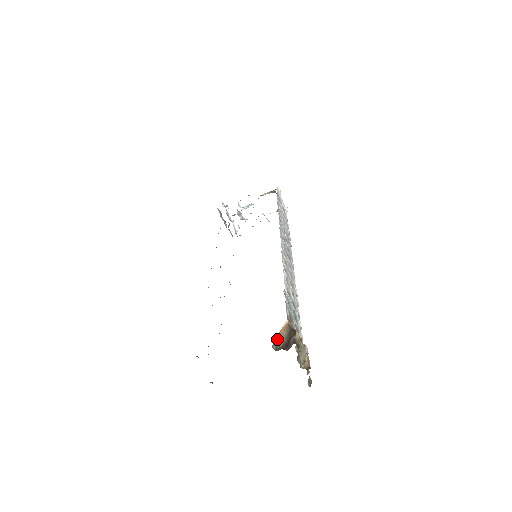
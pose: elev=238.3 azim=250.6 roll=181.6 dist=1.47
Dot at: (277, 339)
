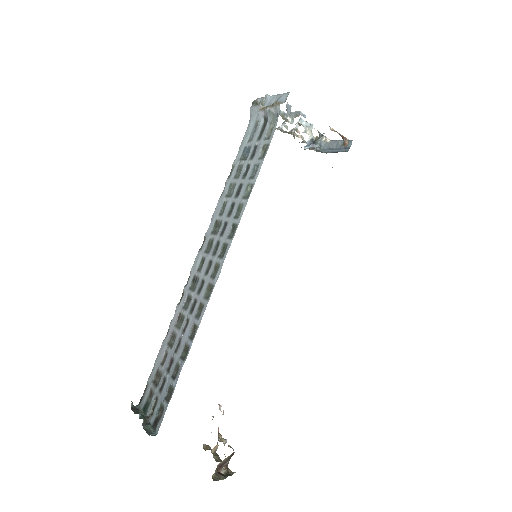
Dot at: occluded
